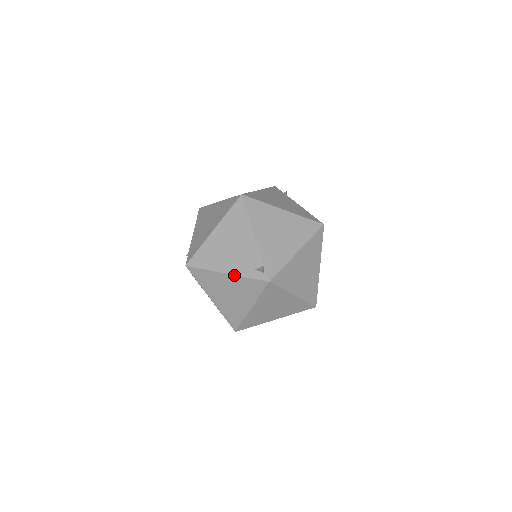
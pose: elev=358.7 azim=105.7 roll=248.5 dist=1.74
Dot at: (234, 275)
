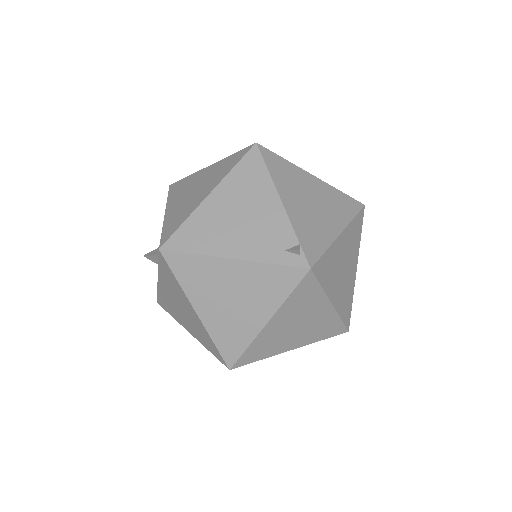
Dot at: (247, 261)
